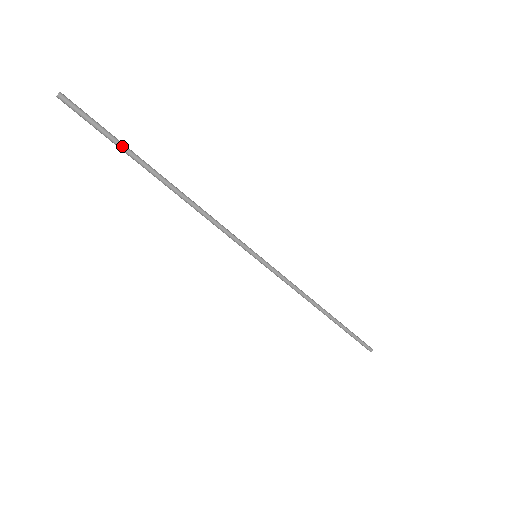
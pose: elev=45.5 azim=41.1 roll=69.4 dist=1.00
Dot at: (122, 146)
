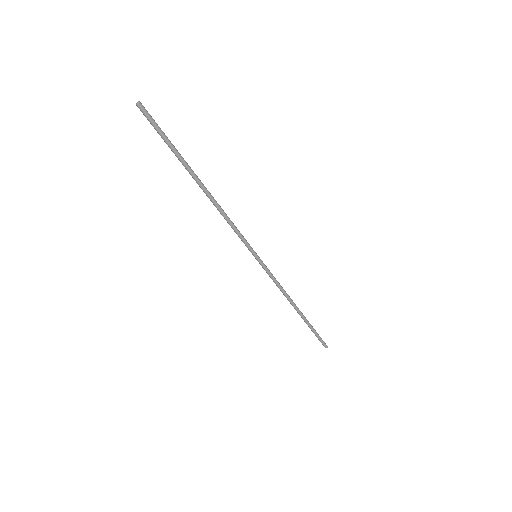
Dot at: (175, 152)
